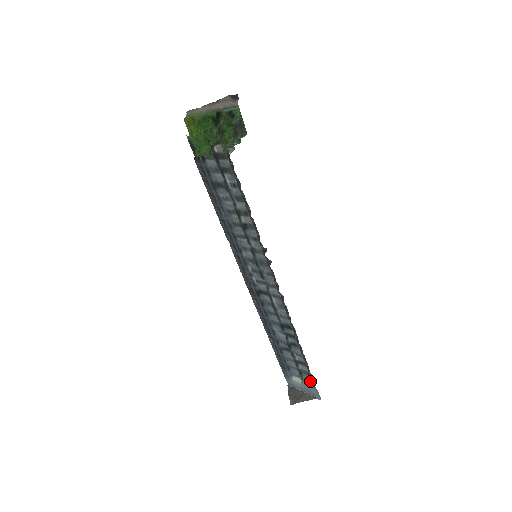
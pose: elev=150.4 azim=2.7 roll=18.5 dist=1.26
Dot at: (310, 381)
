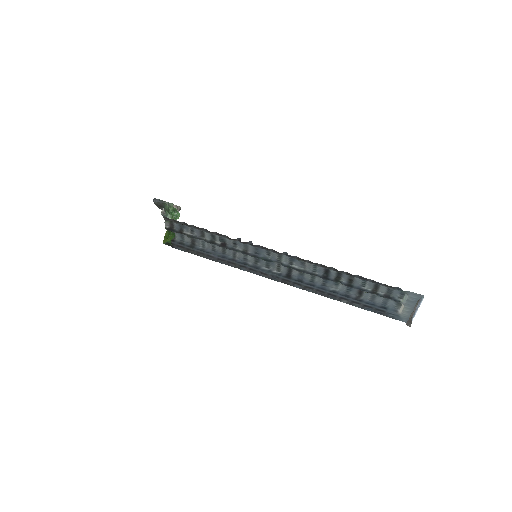
Dot at: (402, 295)
